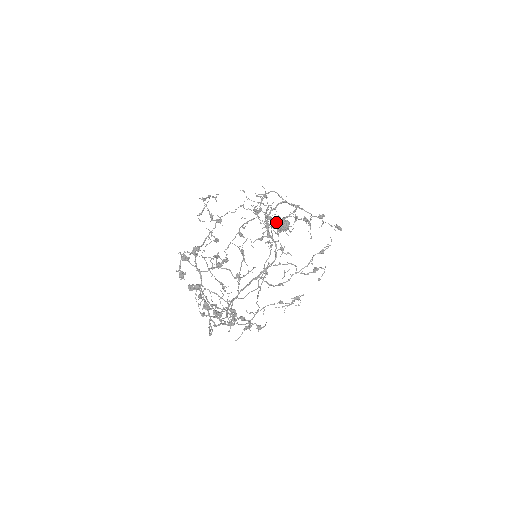
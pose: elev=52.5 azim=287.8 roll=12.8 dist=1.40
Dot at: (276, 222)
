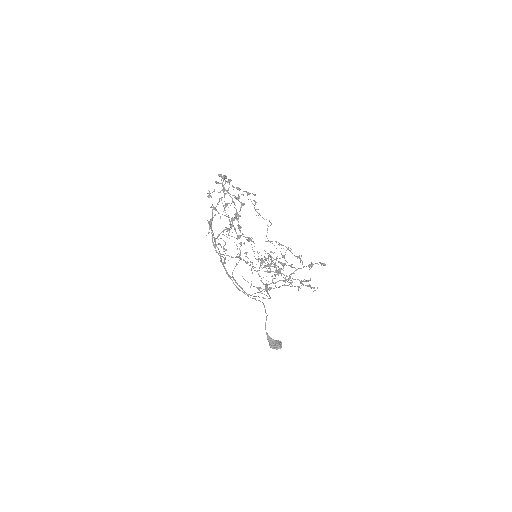
Dot at: occluded
